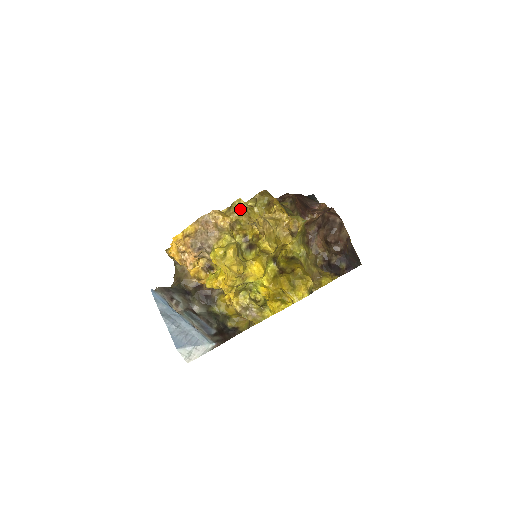
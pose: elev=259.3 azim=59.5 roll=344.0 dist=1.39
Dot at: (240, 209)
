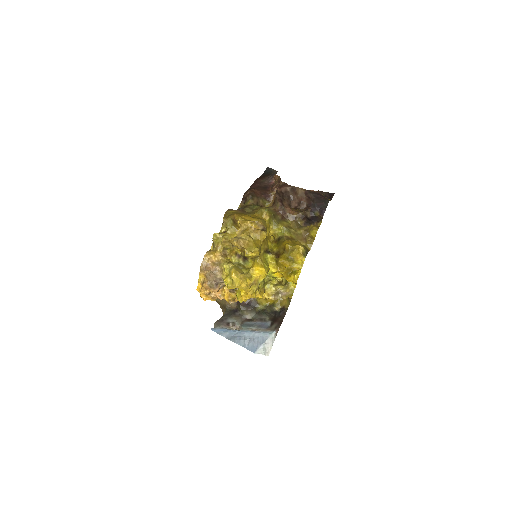
Dot at: (220, 240)
